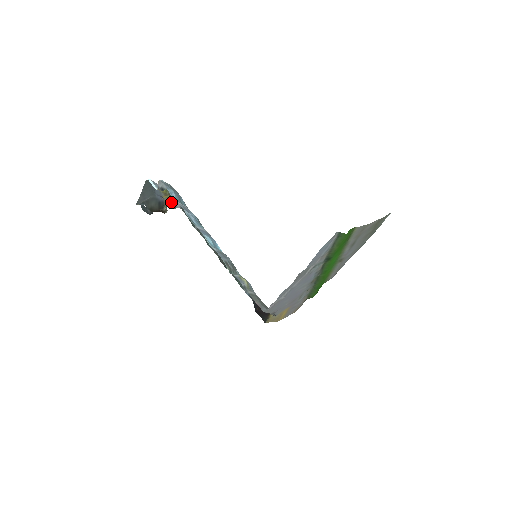
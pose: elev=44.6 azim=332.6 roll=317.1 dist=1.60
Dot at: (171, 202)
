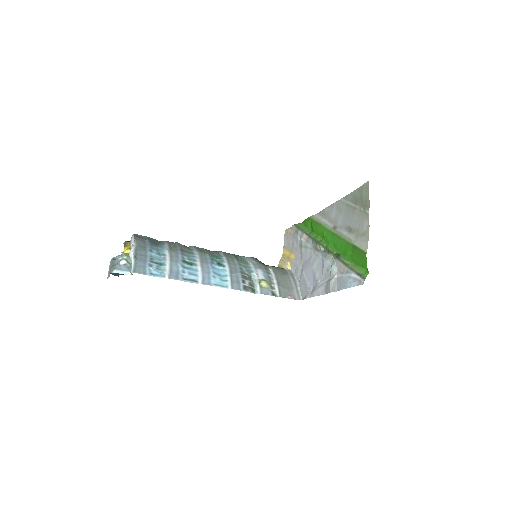
Dot at: (126, 244)
